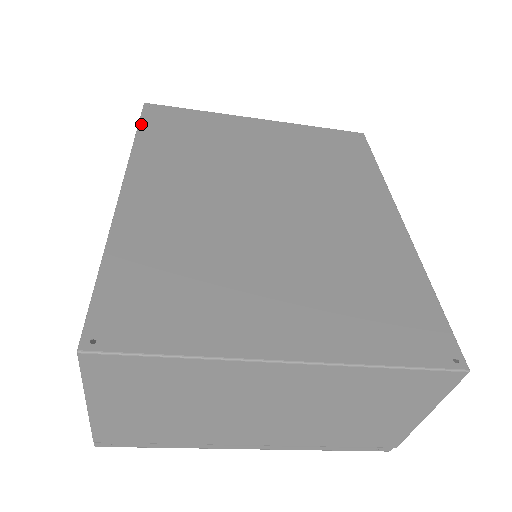
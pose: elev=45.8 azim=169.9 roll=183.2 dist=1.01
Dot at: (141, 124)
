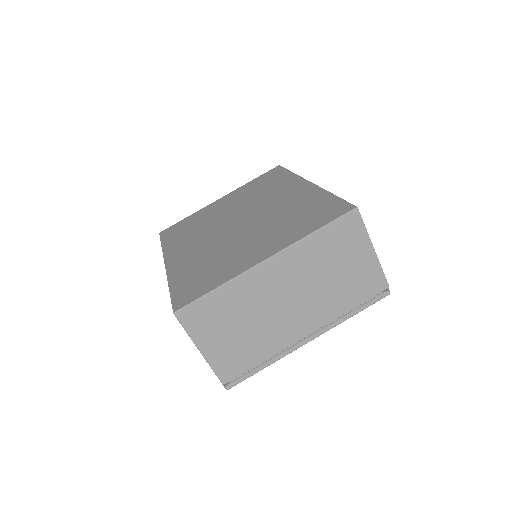
Dot at: (162, 240)
